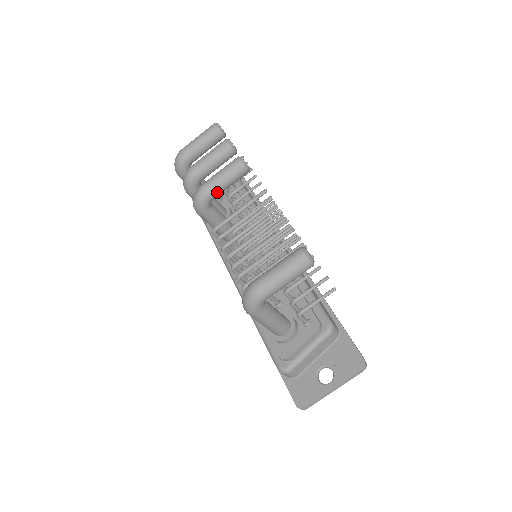
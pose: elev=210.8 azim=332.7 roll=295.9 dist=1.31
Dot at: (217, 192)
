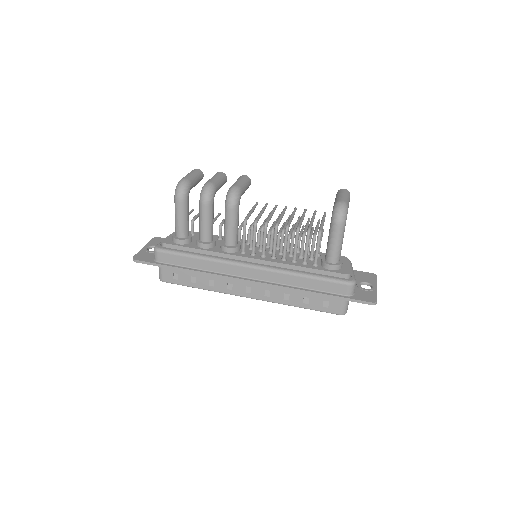
Dot at: (244, 191)
